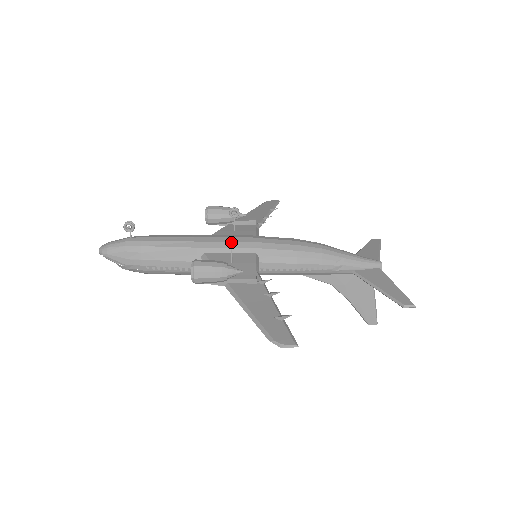
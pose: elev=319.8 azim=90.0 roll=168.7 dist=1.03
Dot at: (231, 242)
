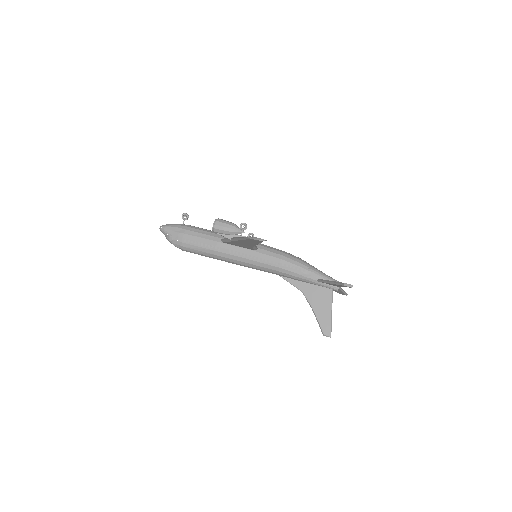
Dot at: occluded
